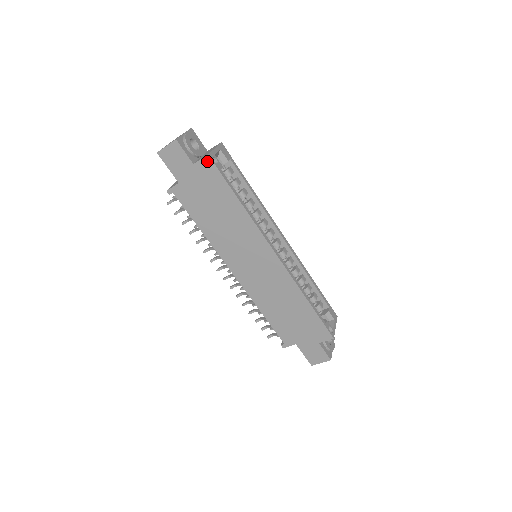
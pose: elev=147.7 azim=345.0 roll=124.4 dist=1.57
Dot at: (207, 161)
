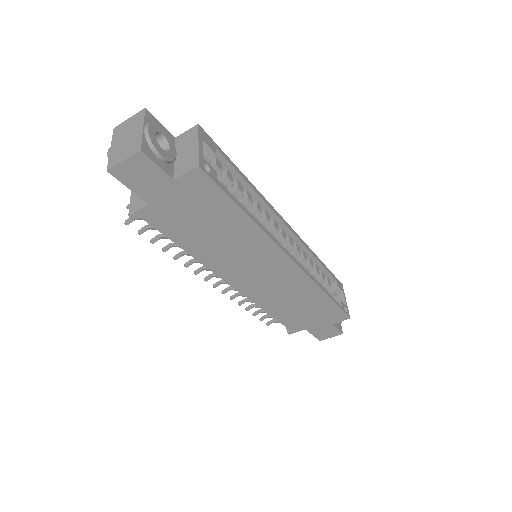
Dot at: (197, 174)
